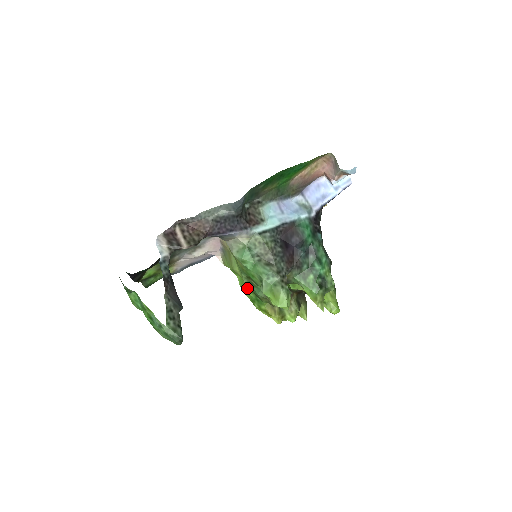
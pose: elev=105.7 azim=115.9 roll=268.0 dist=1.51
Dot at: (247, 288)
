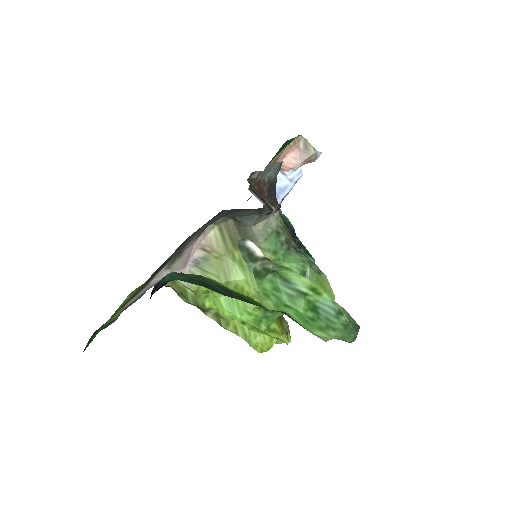
Dot at: (250, 305)
